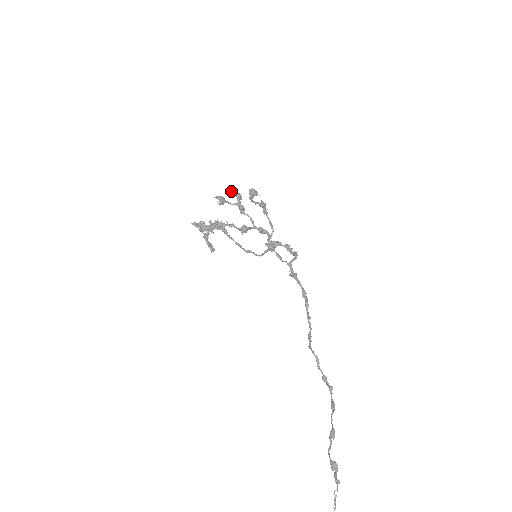
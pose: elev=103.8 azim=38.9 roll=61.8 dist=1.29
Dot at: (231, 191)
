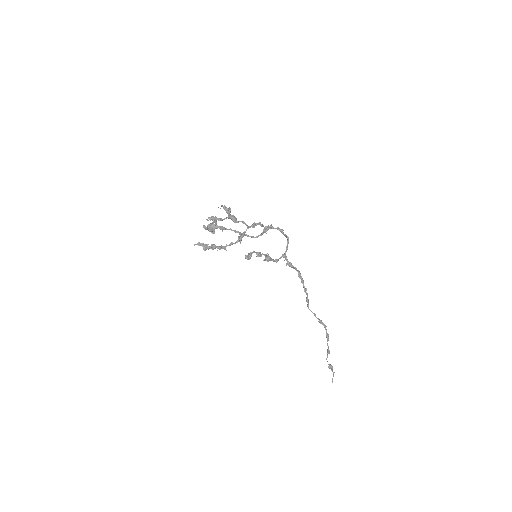
Dot at: occluded
